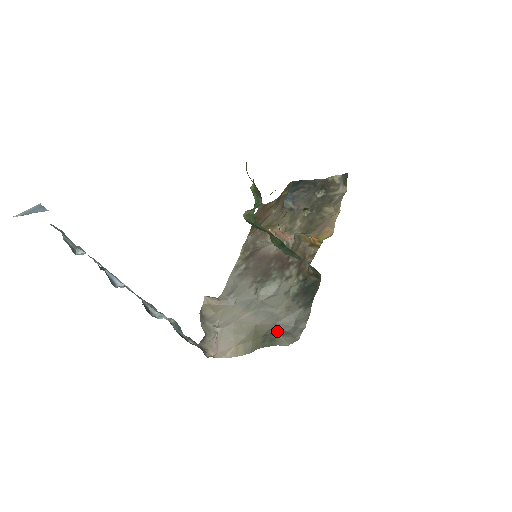
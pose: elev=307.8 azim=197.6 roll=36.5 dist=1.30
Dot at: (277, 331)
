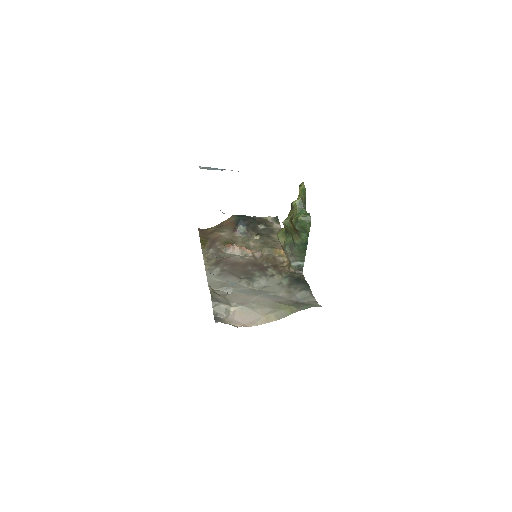
Dot at: occluded
